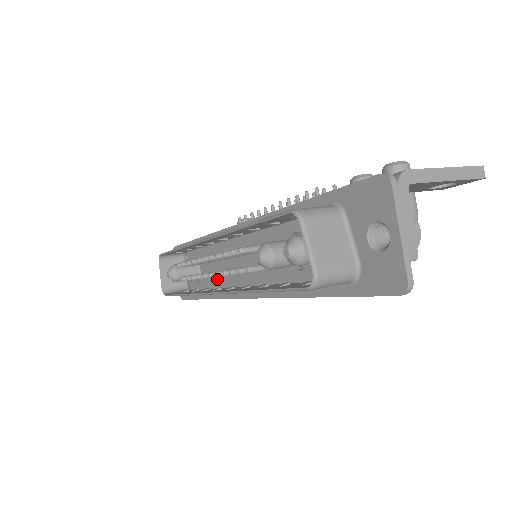
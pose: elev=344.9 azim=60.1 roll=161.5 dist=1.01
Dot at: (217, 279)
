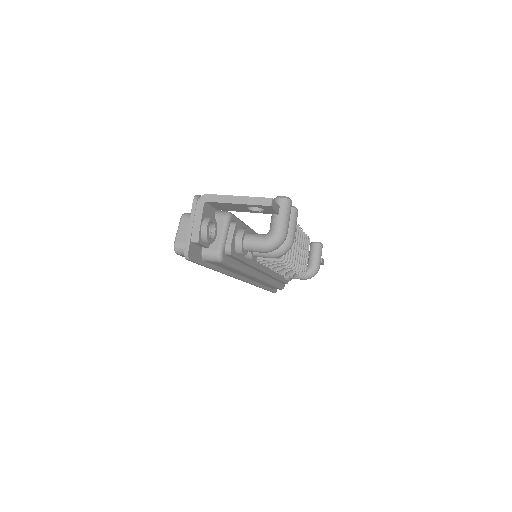
Dot at: occluded
